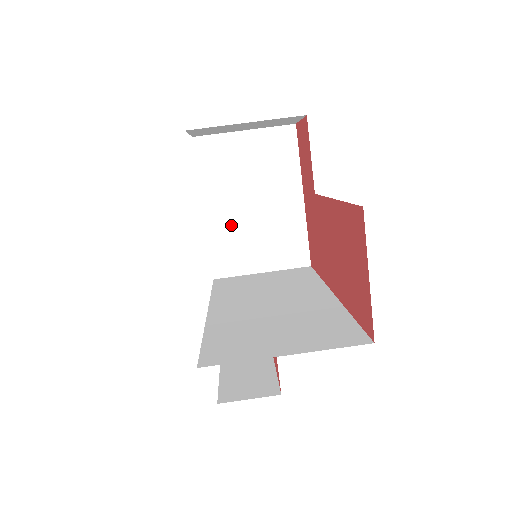
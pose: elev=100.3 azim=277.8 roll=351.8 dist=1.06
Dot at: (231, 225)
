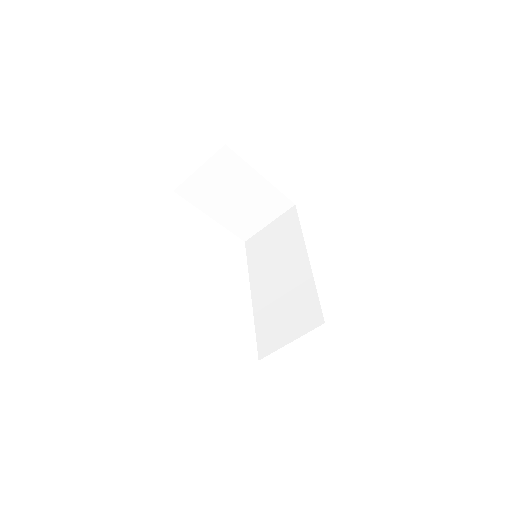
Dot at: (232, 215)
